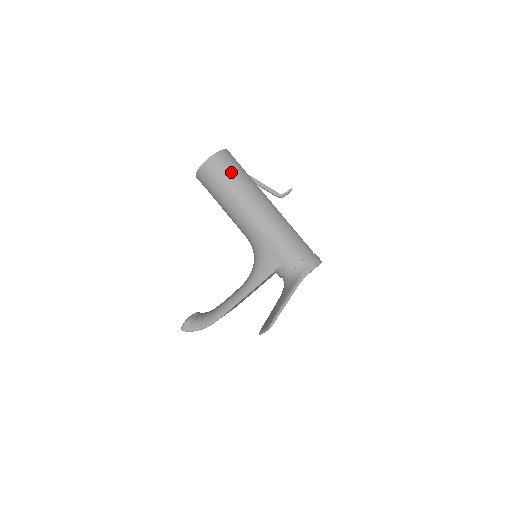
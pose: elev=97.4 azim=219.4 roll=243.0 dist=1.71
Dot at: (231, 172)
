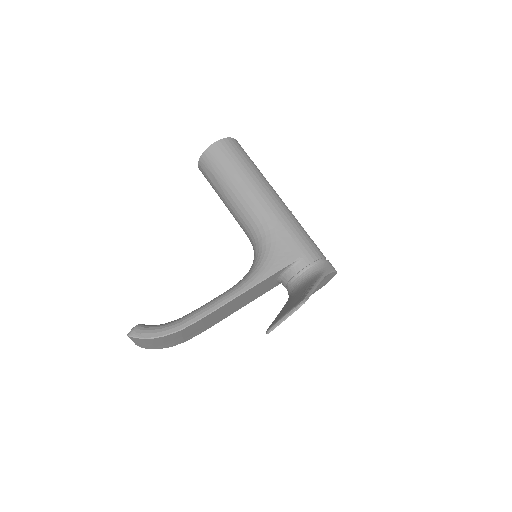
Dot at: (247, 158)
